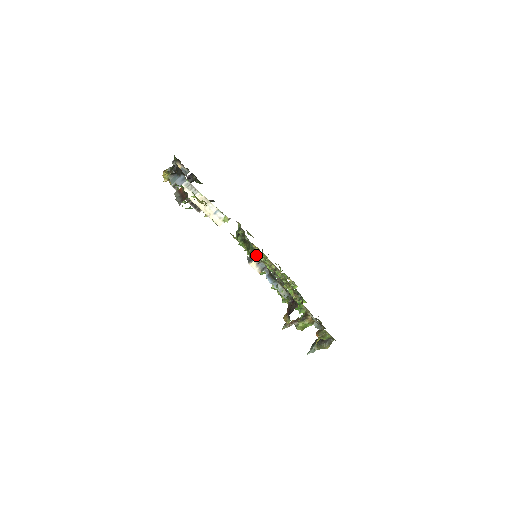
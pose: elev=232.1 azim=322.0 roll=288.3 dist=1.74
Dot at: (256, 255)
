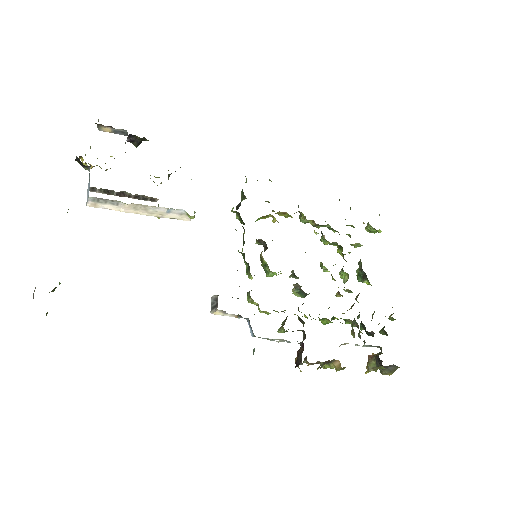
Dot at: (248, 264)
